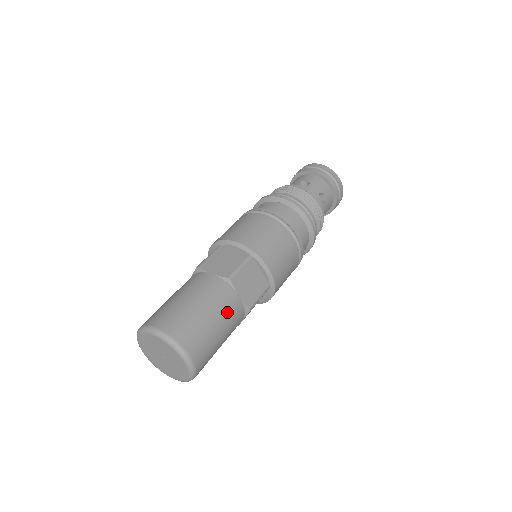
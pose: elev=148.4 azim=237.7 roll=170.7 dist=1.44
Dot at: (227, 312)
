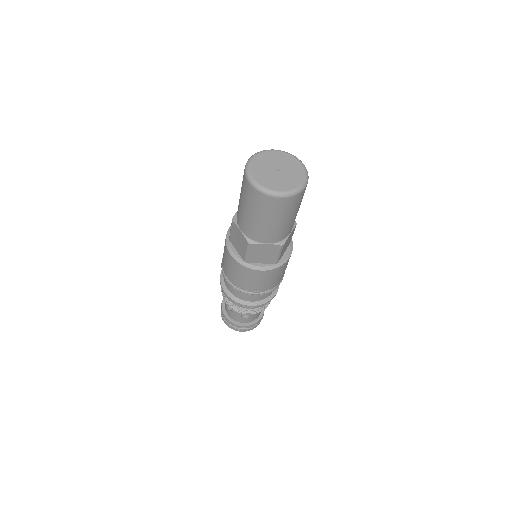
Dot at: occluded
